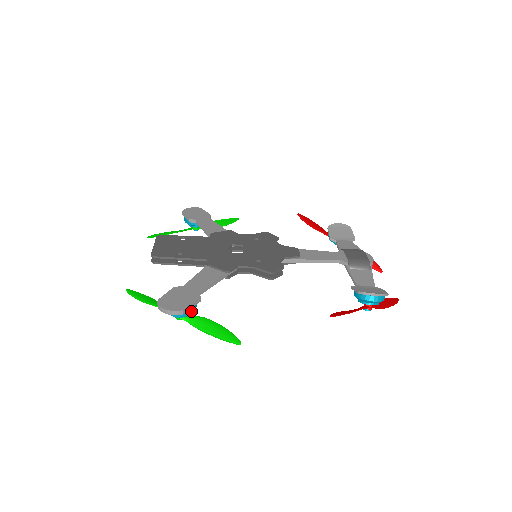
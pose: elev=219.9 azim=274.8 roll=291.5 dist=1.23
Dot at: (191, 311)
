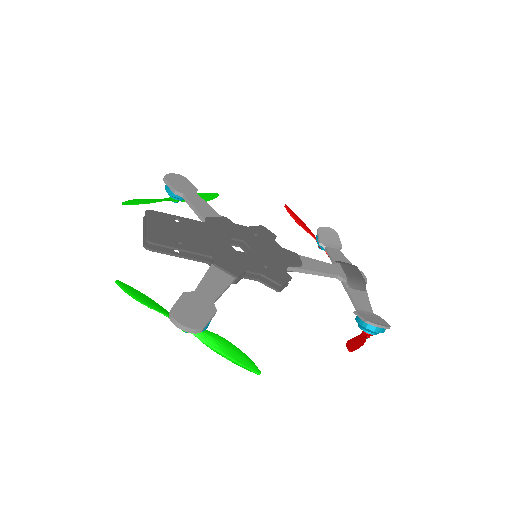
Dot at: (206, 327)
